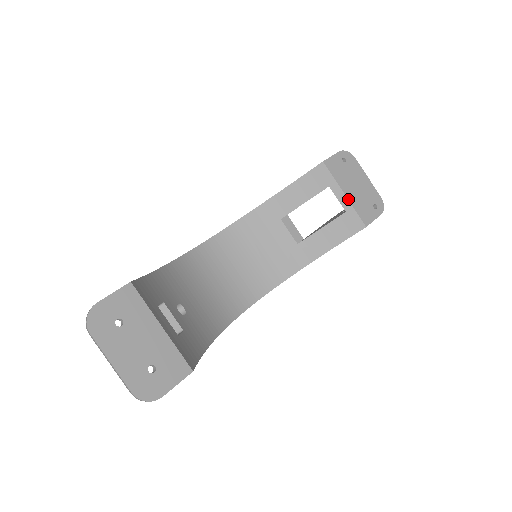
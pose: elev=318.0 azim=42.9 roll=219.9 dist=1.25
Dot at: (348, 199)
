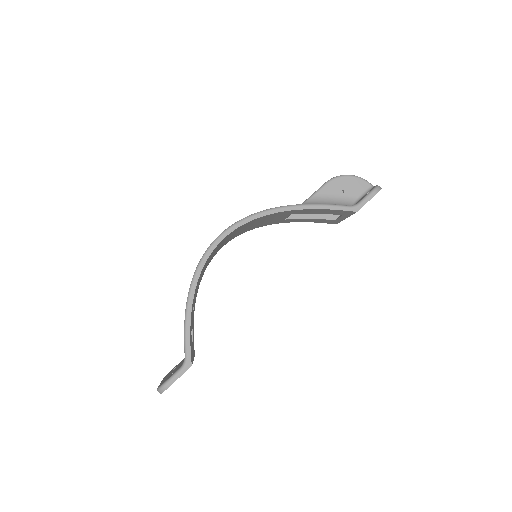
Dot at: occluded
